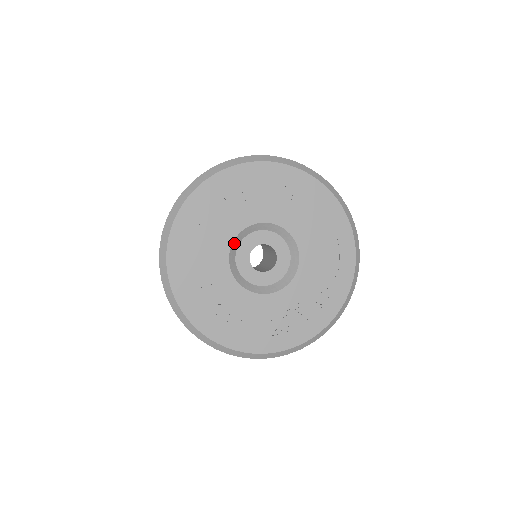
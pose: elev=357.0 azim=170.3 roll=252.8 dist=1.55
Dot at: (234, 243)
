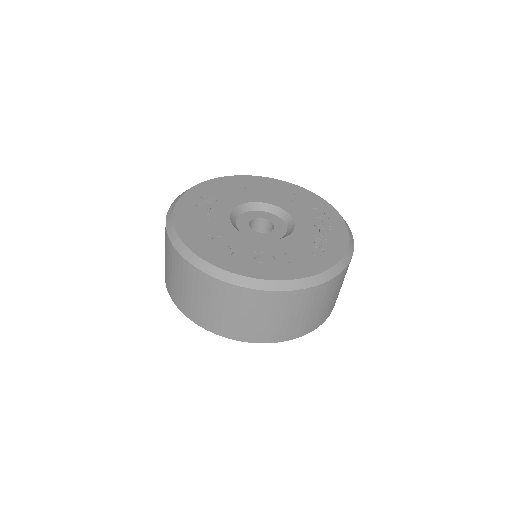
Dot at: (232, 223)
